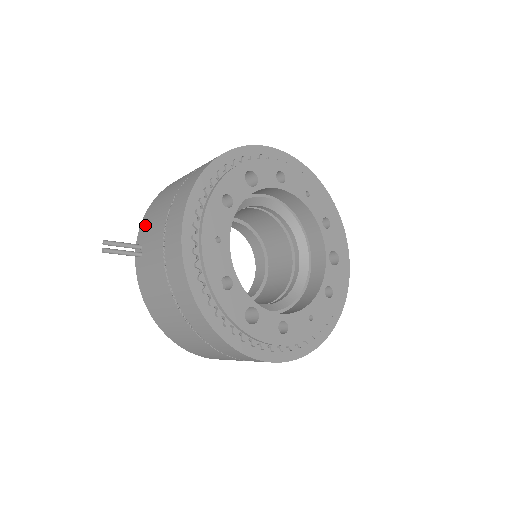
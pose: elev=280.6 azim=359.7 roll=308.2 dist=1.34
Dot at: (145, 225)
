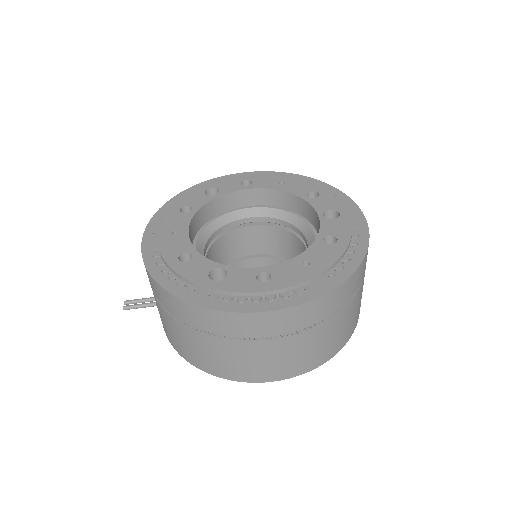
Dot at: occluded
